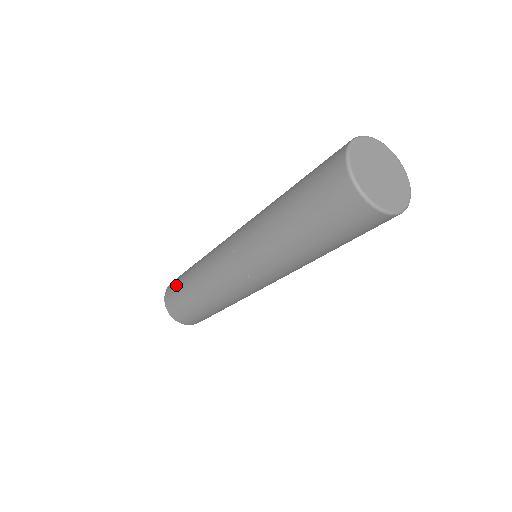
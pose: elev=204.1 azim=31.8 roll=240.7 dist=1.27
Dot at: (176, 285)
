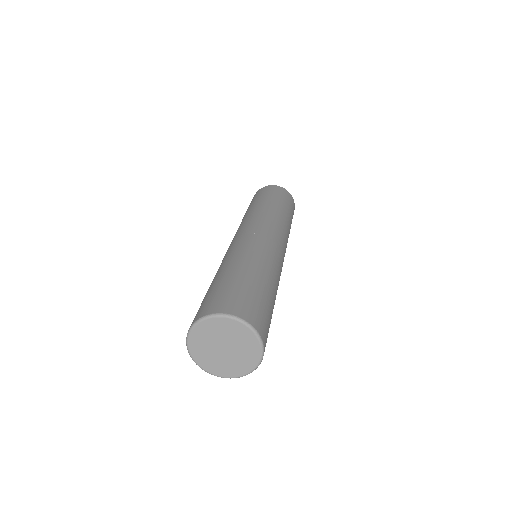
Dot at: occluded
